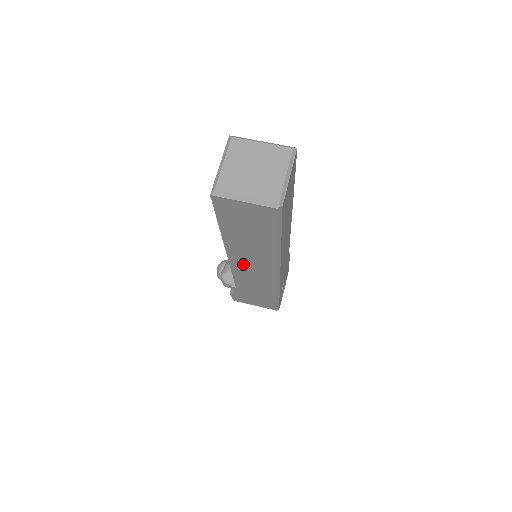
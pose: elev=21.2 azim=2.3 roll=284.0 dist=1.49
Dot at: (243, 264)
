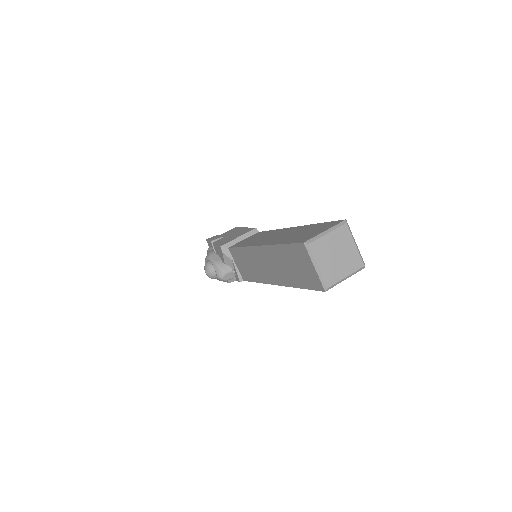
Dot at: occluded
